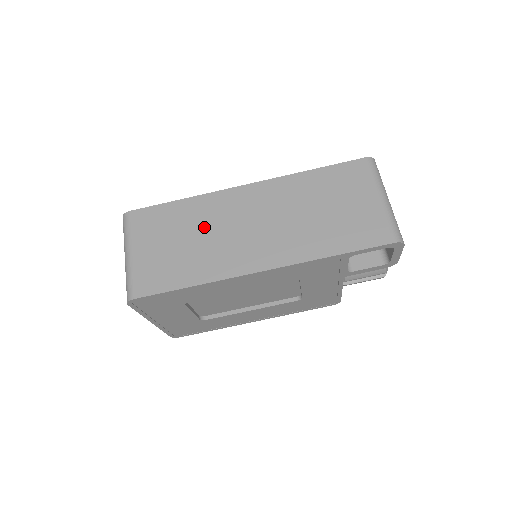
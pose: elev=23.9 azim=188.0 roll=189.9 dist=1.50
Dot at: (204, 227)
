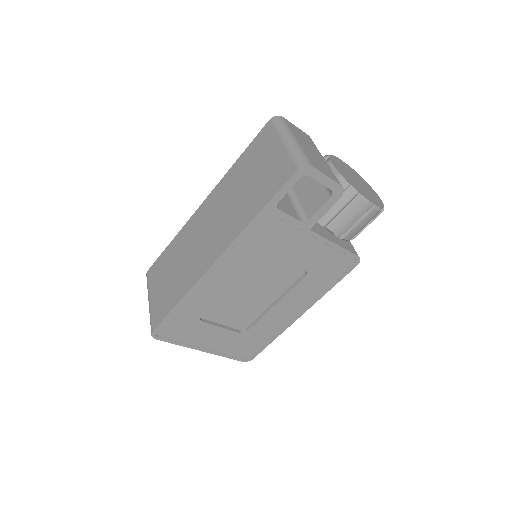
Dot at: (183, 252)
